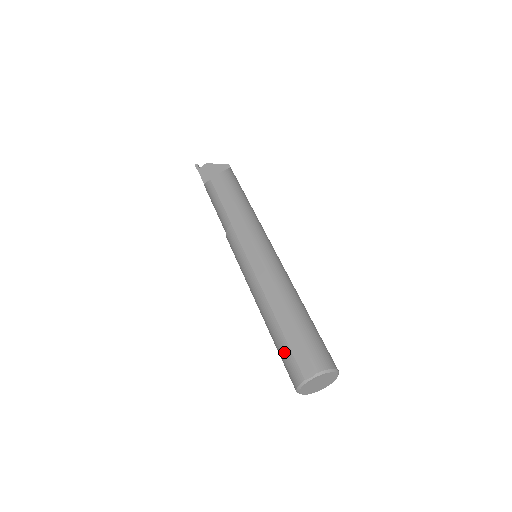
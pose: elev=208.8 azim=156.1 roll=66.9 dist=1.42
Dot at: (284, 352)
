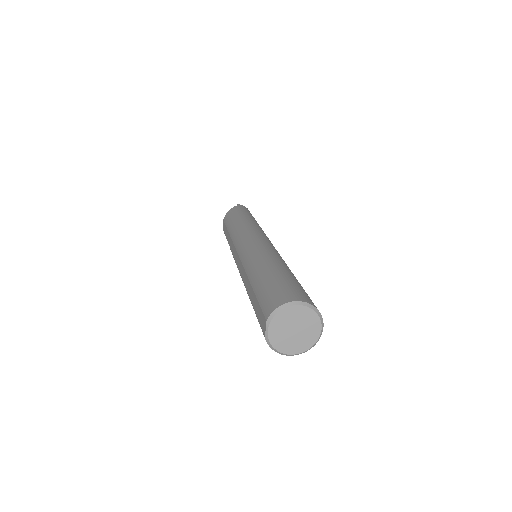
Dot at: occluded
